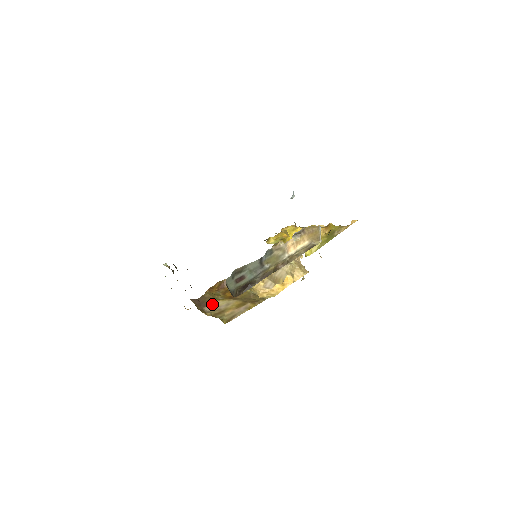
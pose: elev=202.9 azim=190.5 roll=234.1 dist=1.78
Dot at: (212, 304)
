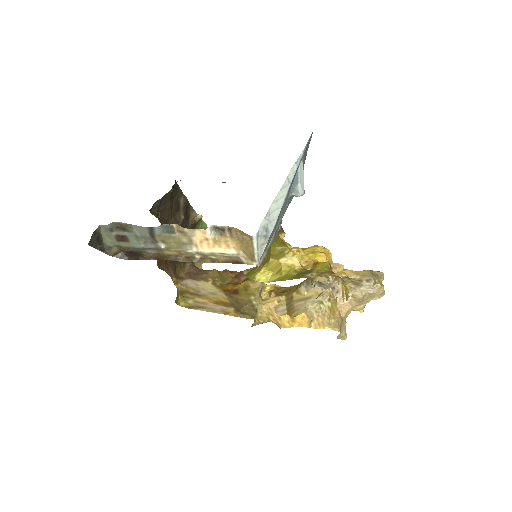
Dot at: (200, 282)
